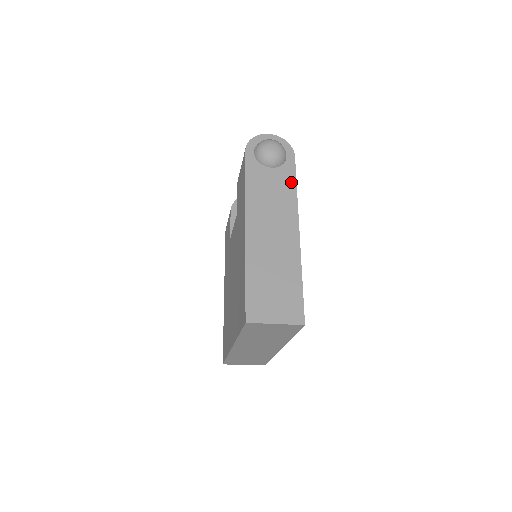
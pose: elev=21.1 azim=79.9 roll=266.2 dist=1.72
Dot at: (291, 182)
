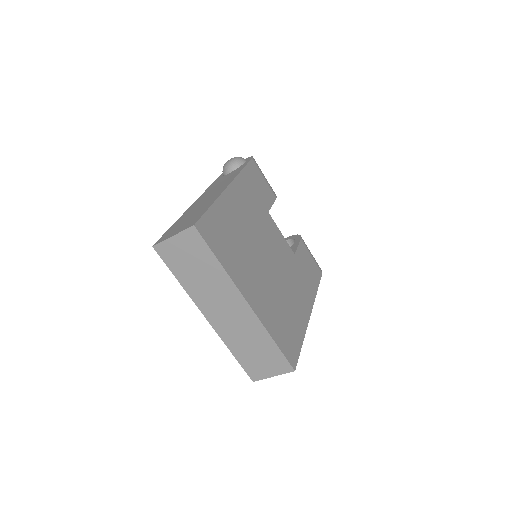
Dot at: occluded
